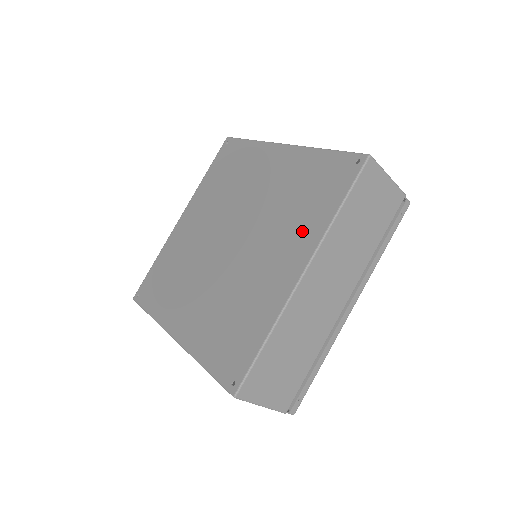
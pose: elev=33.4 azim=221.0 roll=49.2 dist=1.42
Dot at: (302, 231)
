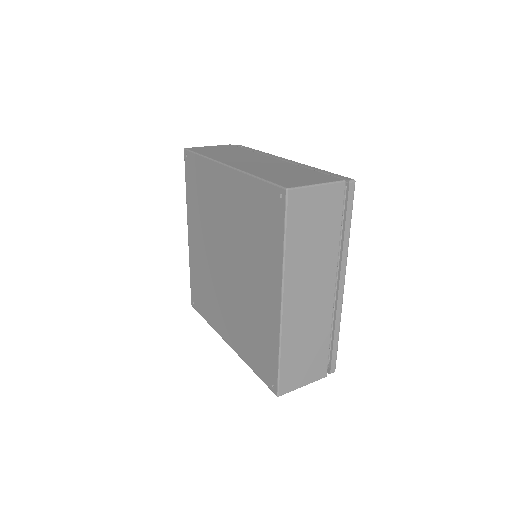
Dot at: (240, 340)
